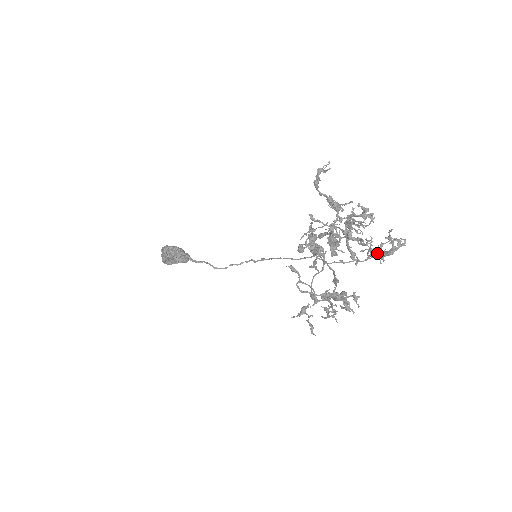
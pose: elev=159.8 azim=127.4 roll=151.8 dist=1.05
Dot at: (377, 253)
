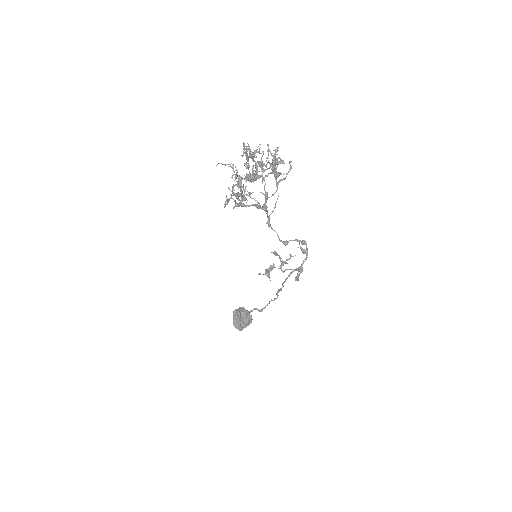
Dot at: (271, 169)
